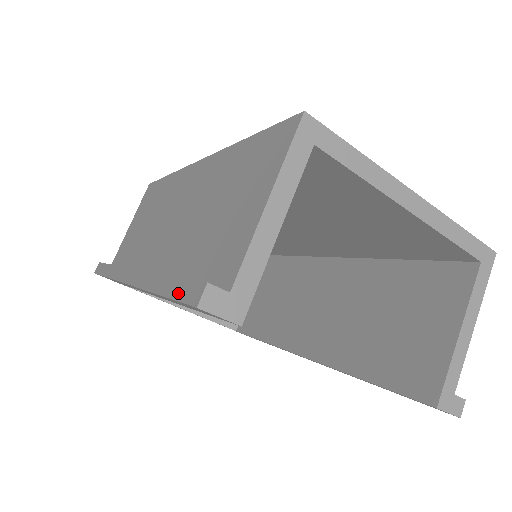
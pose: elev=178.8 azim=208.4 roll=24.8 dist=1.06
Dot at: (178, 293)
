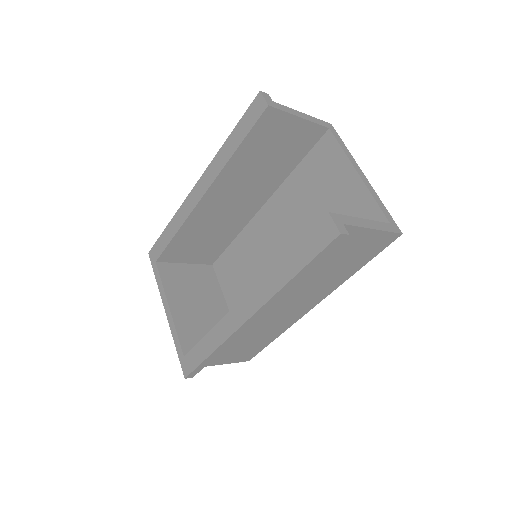
Dot at: occluded
